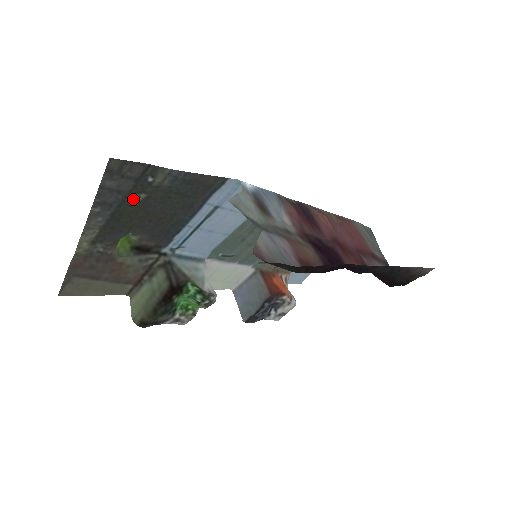
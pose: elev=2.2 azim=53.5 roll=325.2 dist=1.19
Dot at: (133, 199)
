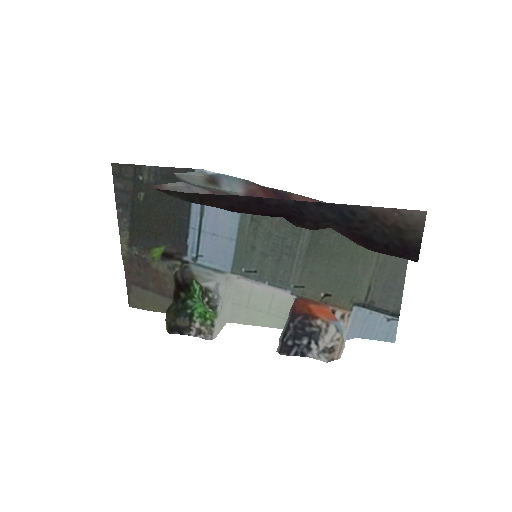
Dot at: (138, 198)
